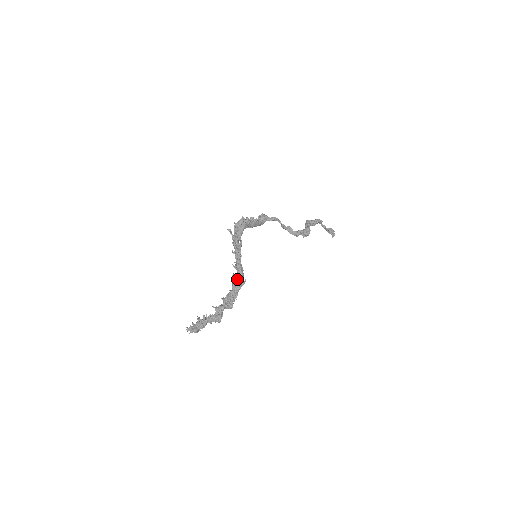
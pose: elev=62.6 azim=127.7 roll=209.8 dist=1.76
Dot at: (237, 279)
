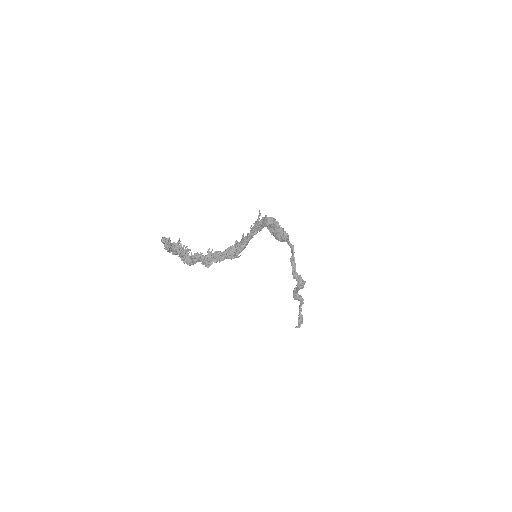
Dot at: (238, 246)
